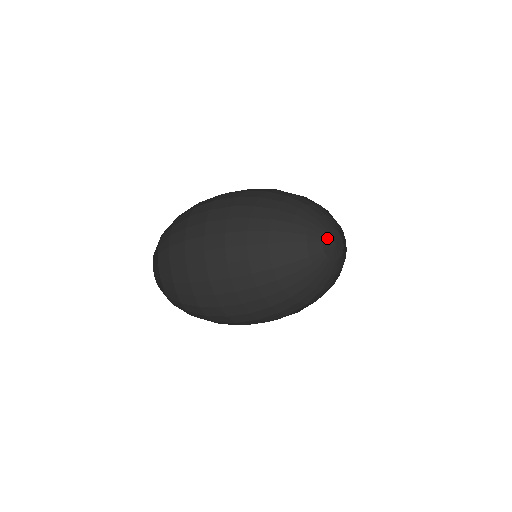
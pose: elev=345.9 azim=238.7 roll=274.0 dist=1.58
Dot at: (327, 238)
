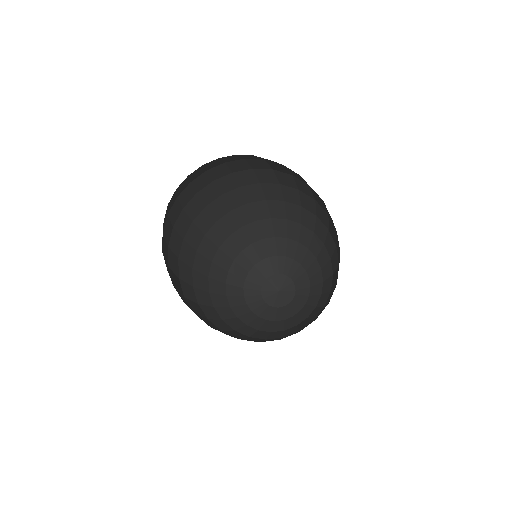
Dot at: (273, 281)
